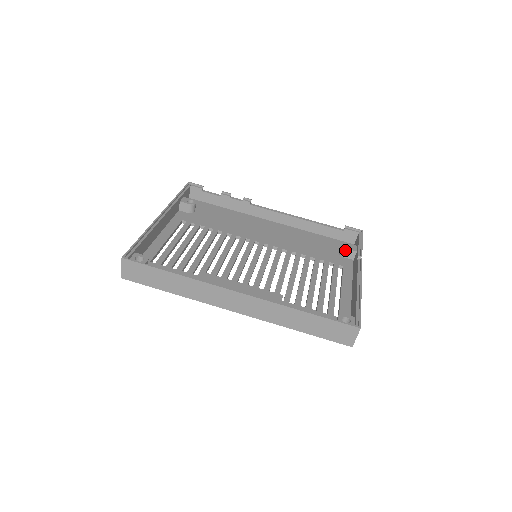
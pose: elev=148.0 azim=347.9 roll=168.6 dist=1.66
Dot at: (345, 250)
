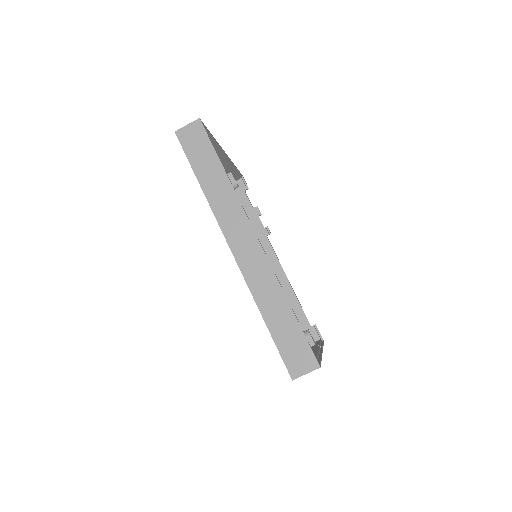
Dot at: (308, 335)
